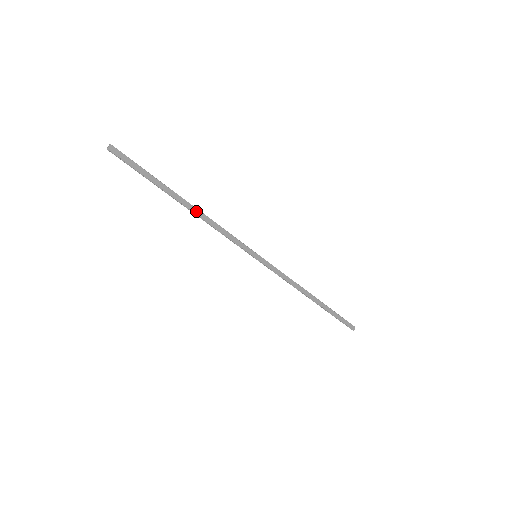
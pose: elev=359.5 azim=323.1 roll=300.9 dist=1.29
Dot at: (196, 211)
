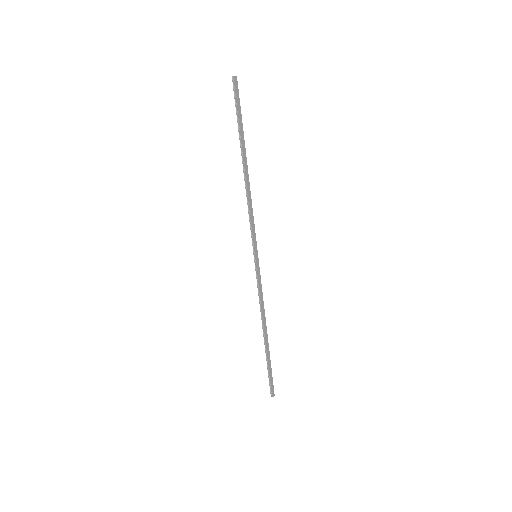
Dot at: (247, 178)
